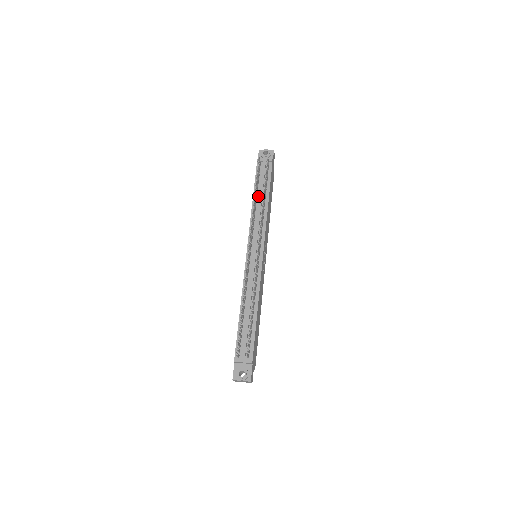
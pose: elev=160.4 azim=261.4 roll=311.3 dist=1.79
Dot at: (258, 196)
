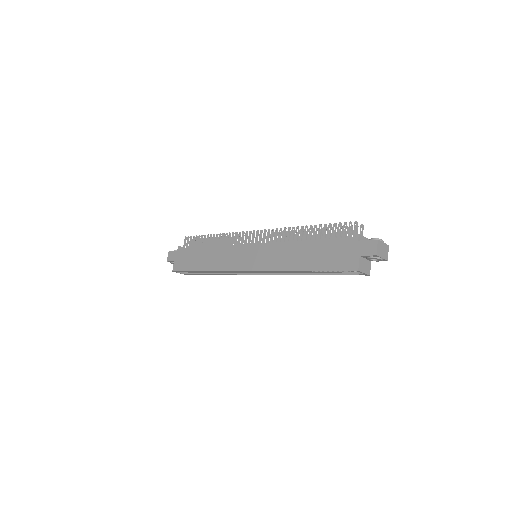
Dot at: occluded
